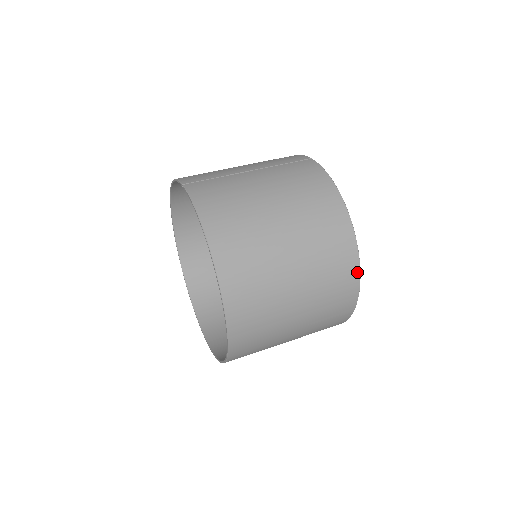
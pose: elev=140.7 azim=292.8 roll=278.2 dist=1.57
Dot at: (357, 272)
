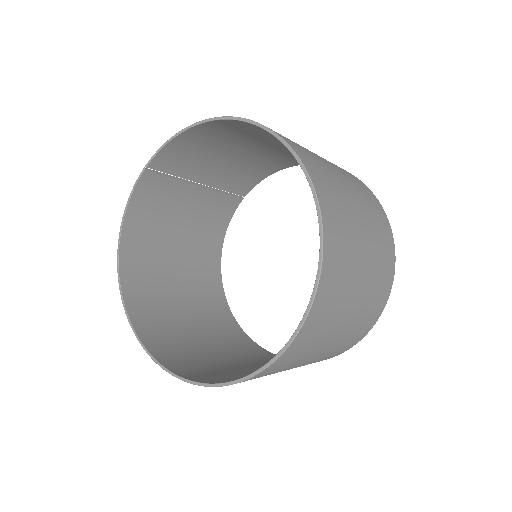
Dot at: occluded
